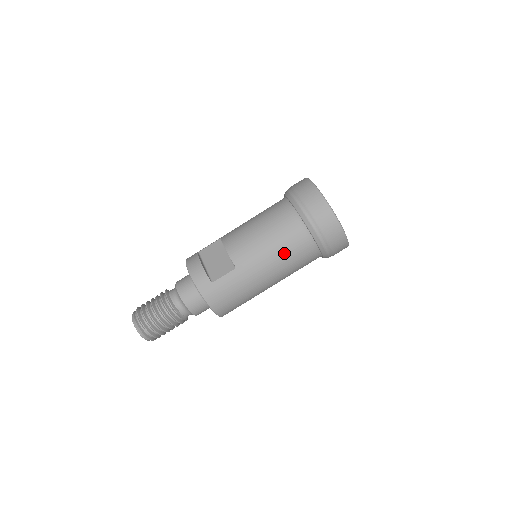
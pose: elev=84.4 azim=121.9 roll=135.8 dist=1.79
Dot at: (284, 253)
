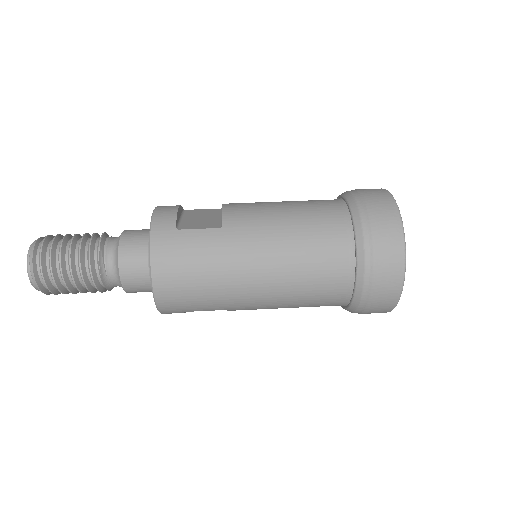
Dot at: (302, 244)
